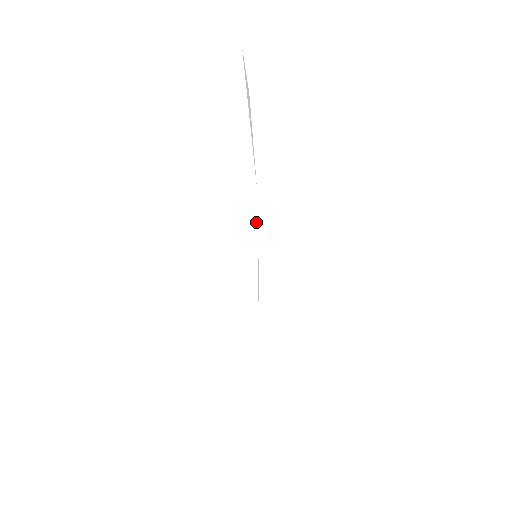
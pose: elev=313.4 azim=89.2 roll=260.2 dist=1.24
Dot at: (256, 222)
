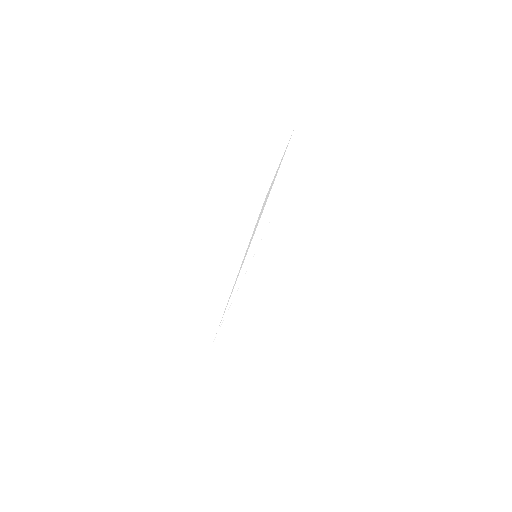
Dot at: (259, 227)
